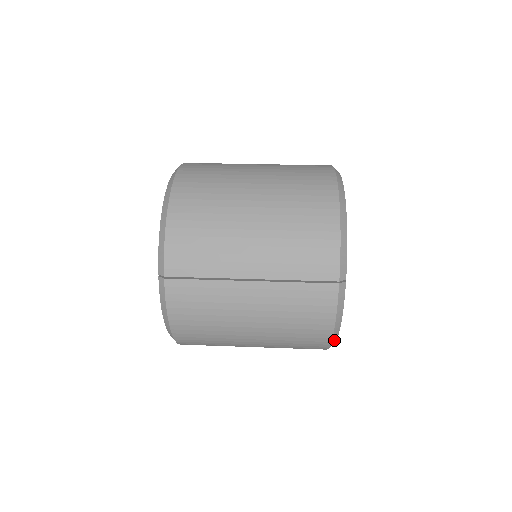
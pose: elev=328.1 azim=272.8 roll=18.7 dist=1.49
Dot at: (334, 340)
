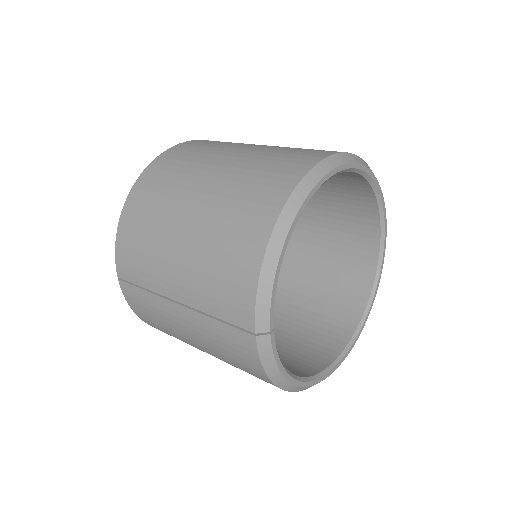
Dot at: (292, 388)
